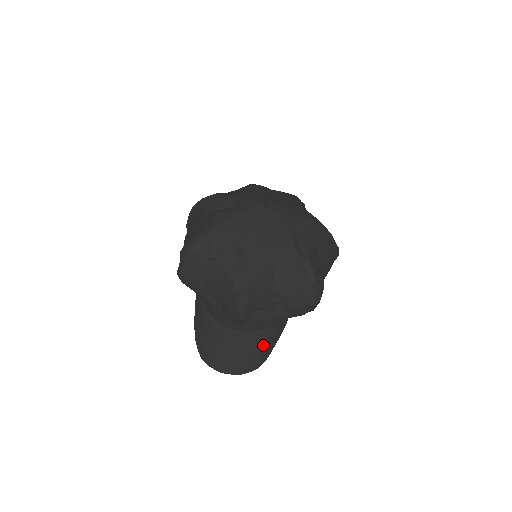
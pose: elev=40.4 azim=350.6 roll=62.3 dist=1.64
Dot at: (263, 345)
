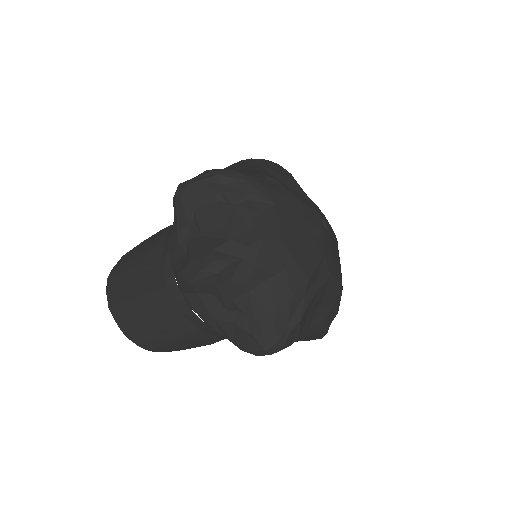
Dot at: (174, 335)
